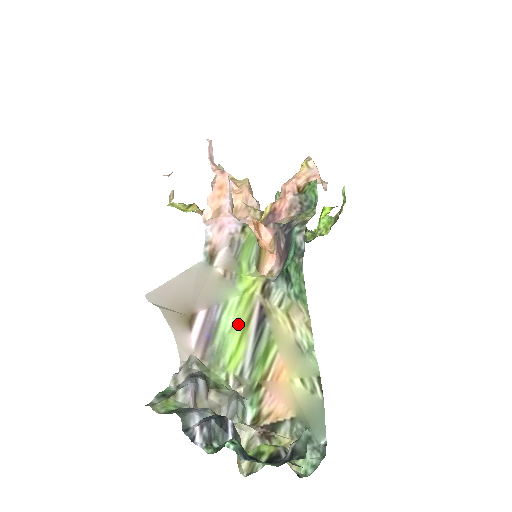
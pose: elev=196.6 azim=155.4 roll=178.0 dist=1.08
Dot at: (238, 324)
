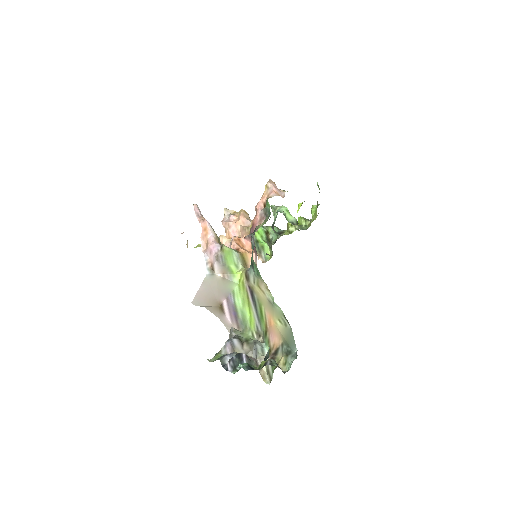
Dot at: (244, 301)
